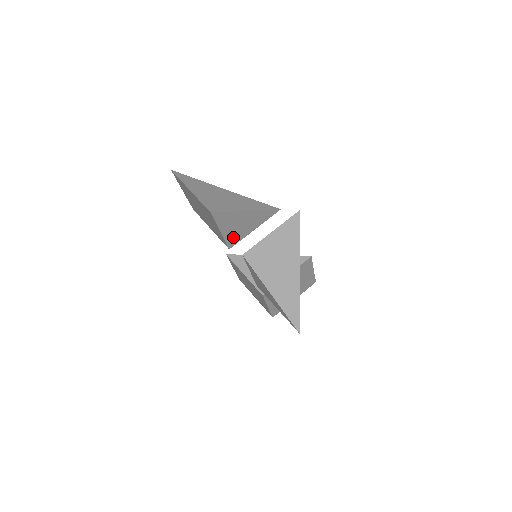
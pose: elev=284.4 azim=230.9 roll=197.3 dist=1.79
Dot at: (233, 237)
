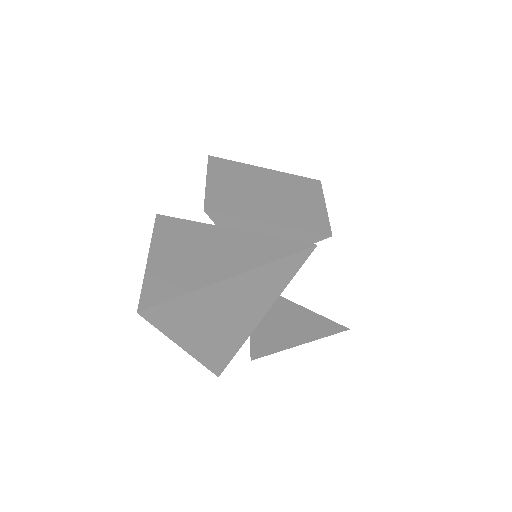
Dot at: occluded
